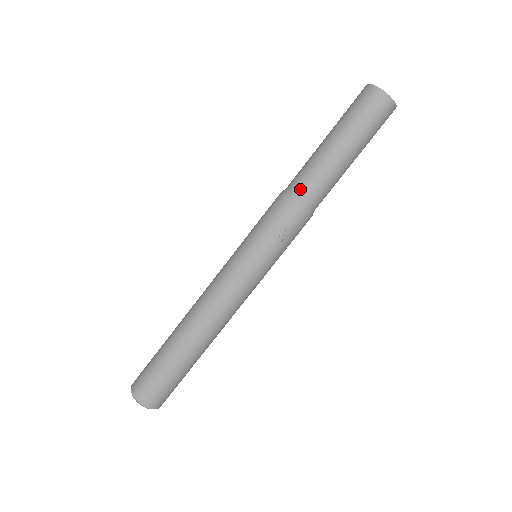
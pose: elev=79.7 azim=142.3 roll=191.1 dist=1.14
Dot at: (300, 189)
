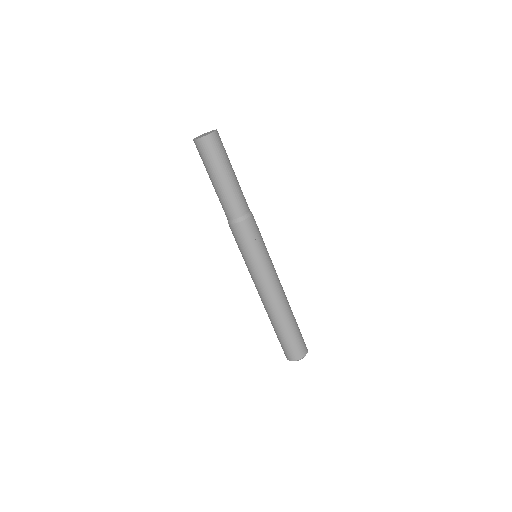
Dot at: (232, 215)
